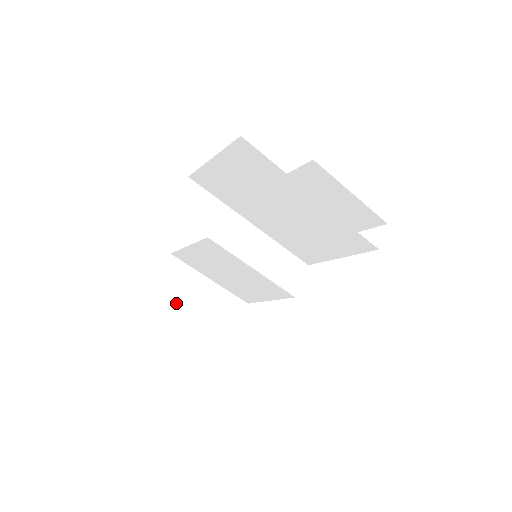
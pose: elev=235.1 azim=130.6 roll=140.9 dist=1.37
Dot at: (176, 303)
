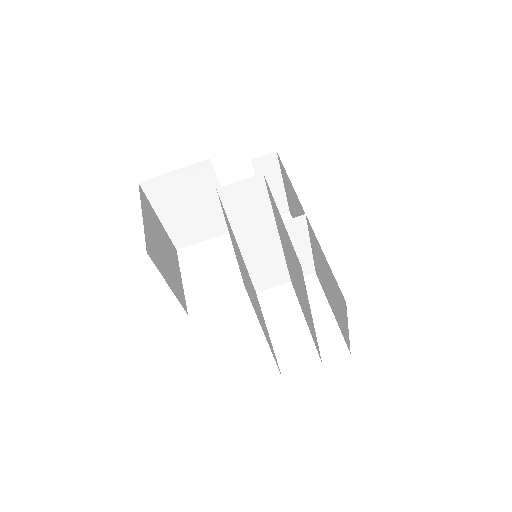
Dot at: (179, 195)
